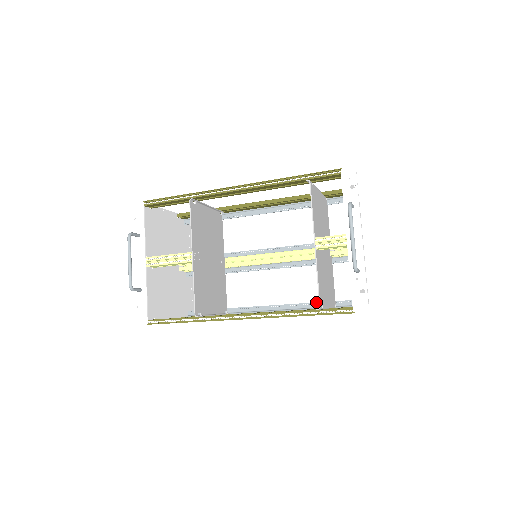
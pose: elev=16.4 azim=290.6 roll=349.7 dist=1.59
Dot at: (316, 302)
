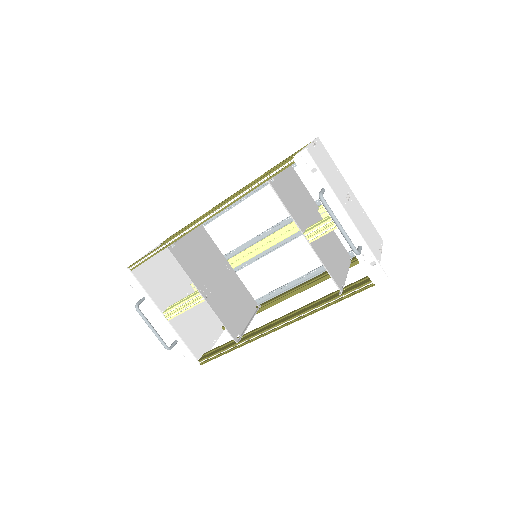
Dot at: occluded
